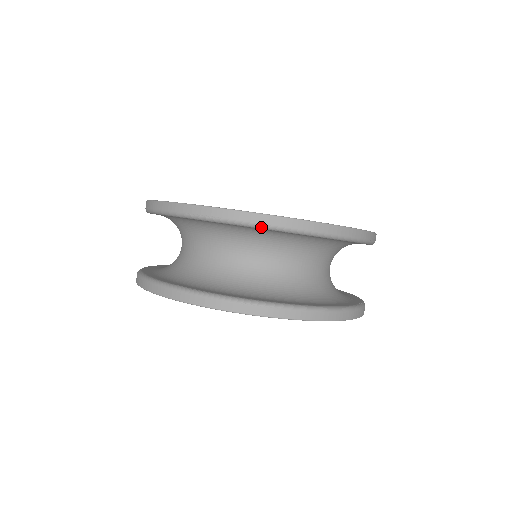
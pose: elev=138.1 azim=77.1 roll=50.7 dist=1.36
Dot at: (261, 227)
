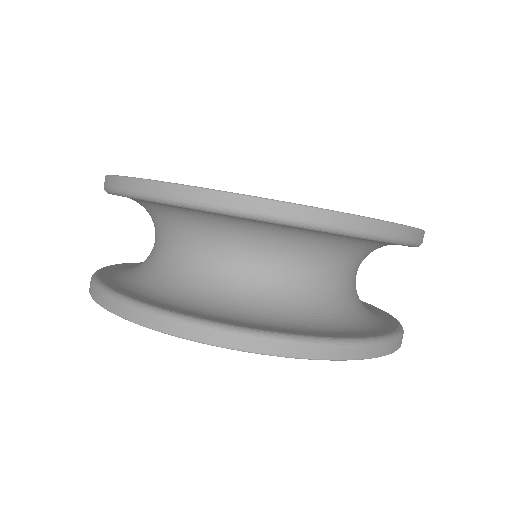
Dot at: (283, 222)
